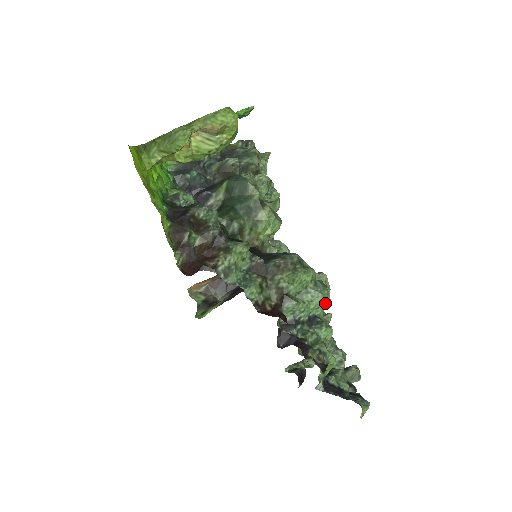
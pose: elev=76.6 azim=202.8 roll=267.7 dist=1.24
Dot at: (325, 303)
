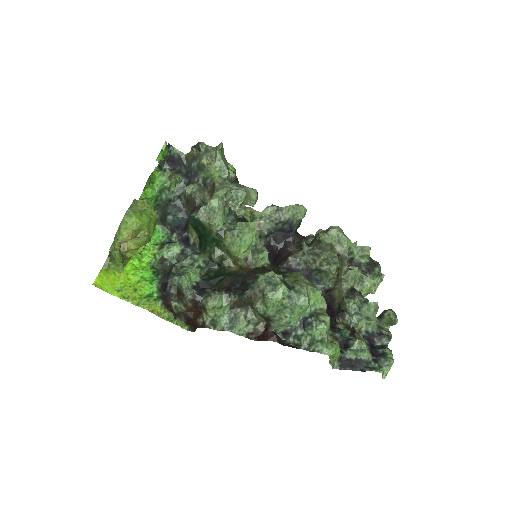
Dot at: (307, 307)
